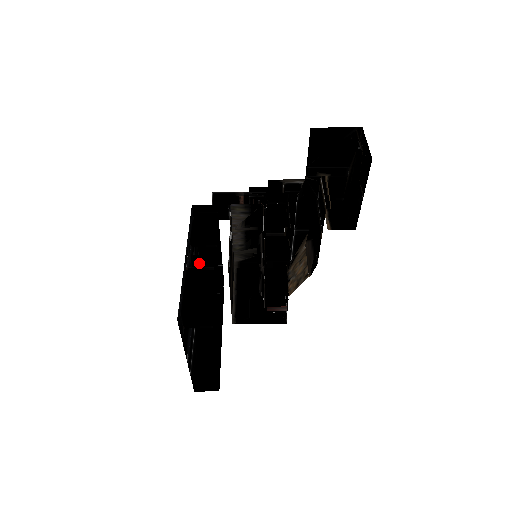
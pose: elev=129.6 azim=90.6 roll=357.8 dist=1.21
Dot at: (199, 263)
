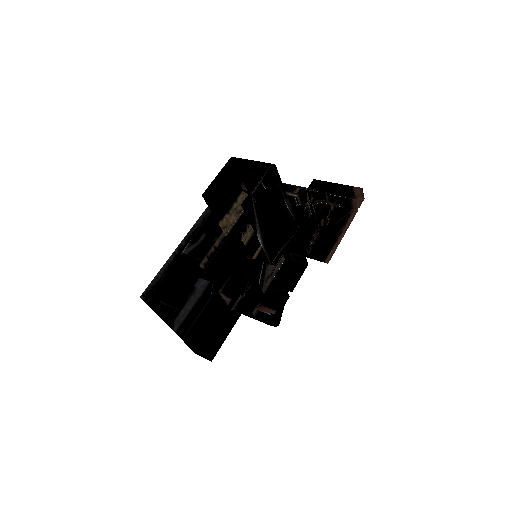
Dot at: occluded
